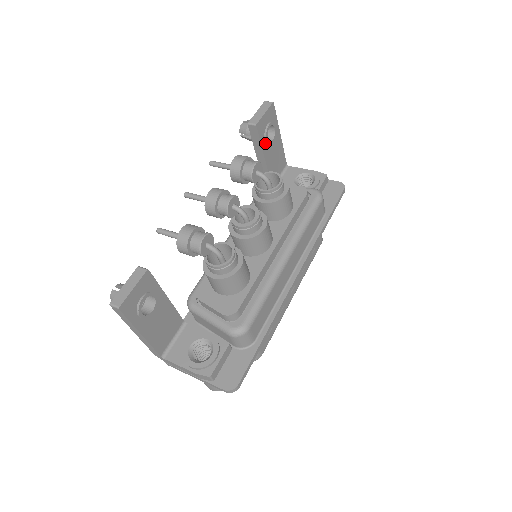
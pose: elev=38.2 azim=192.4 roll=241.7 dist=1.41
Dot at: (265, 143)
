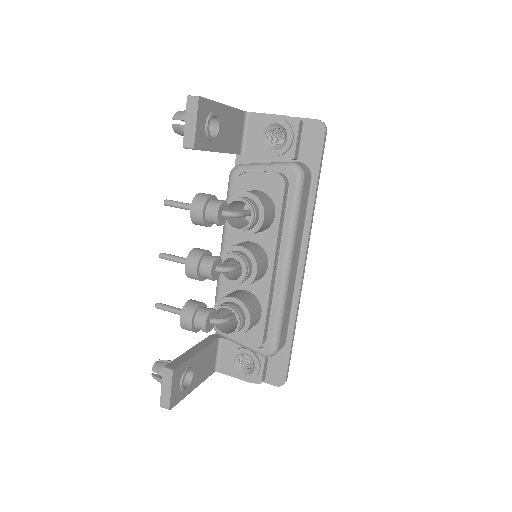
Dot at: (212, 142)
